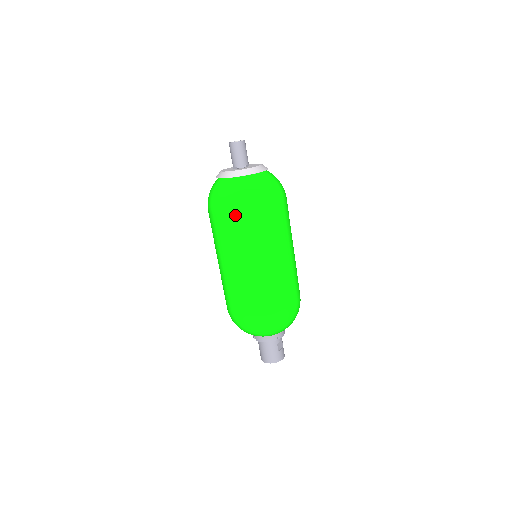
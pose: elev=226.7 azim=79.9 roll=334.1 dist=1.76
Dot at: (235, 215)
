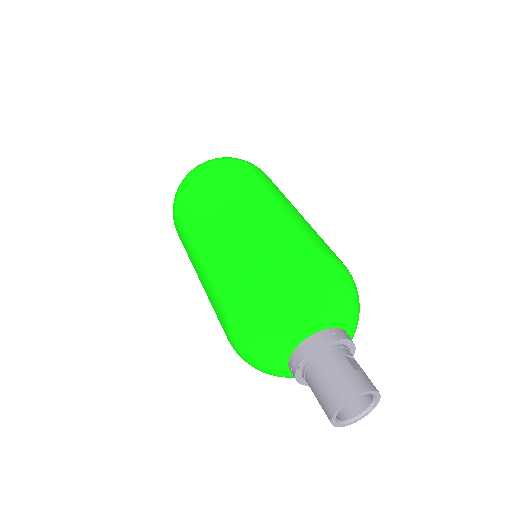
Dot at: (199, 176)
